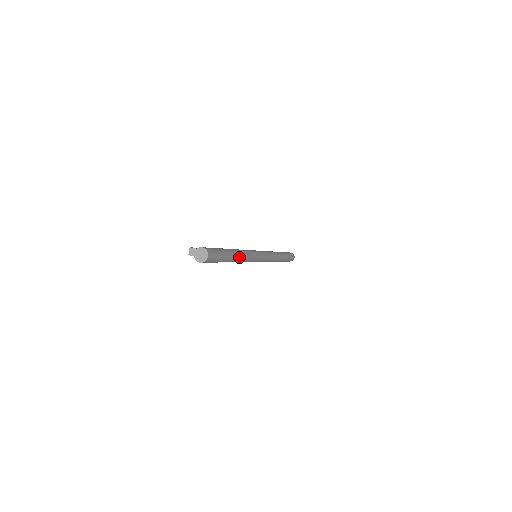
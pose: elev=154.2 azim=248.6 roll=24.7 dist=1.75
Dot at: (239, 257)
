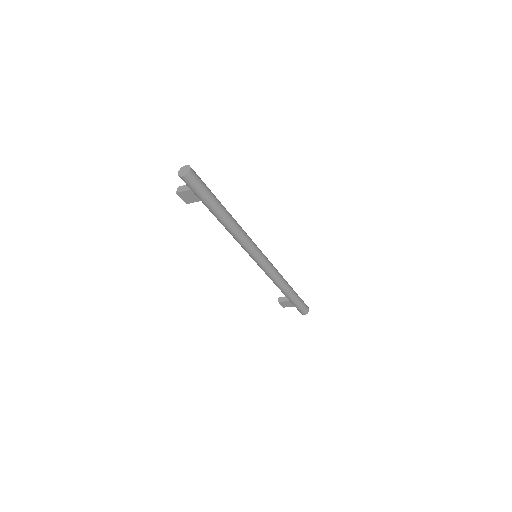
Dot at: (230, 218)
